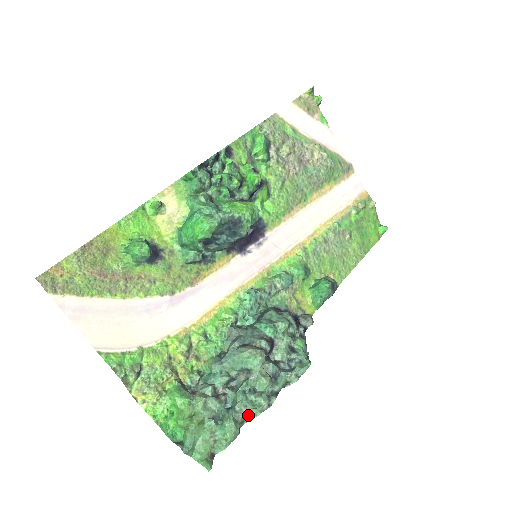
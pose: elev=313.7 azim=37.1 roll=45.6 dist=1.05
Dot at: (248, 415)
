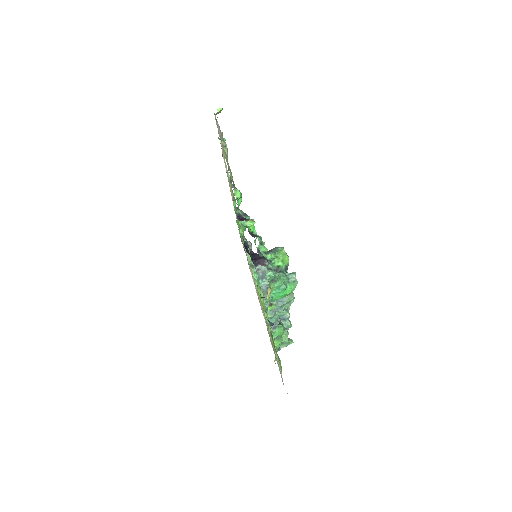
Dot at: occluded
